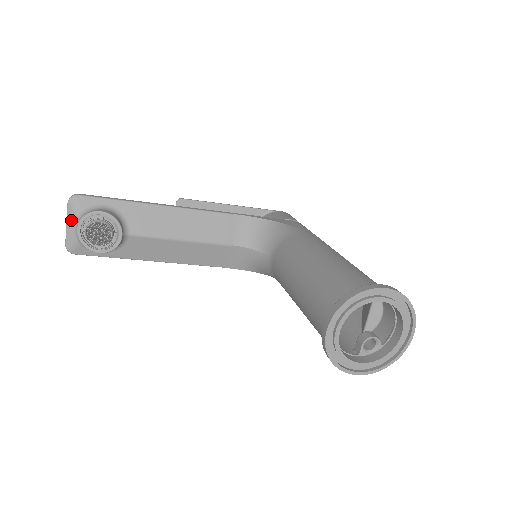
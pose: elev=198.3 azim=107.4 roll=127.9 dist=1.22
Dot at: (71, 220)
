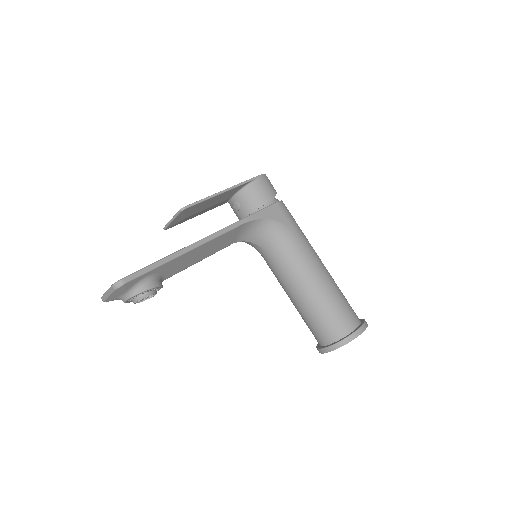
Dot at: (115, 295)
